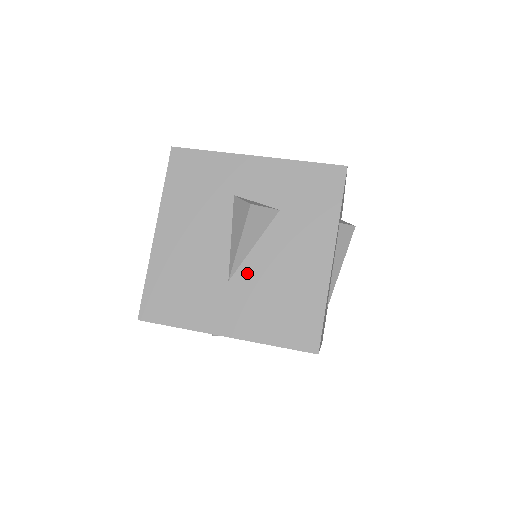
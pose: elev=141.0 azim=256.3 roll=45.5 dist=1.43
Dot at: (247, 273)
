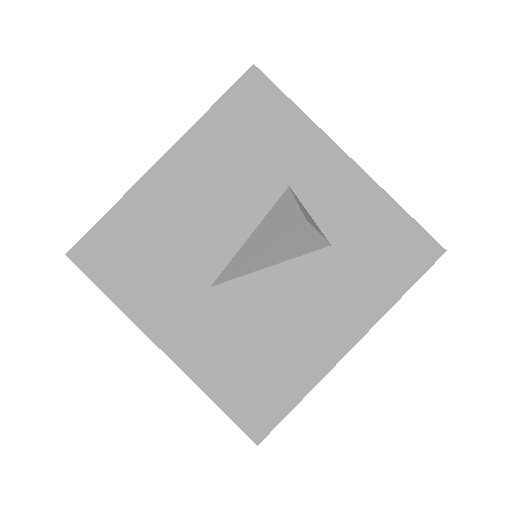
Dot at: (240, 293)
